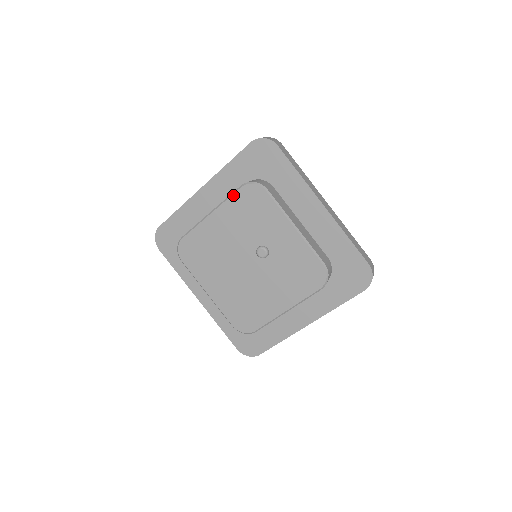
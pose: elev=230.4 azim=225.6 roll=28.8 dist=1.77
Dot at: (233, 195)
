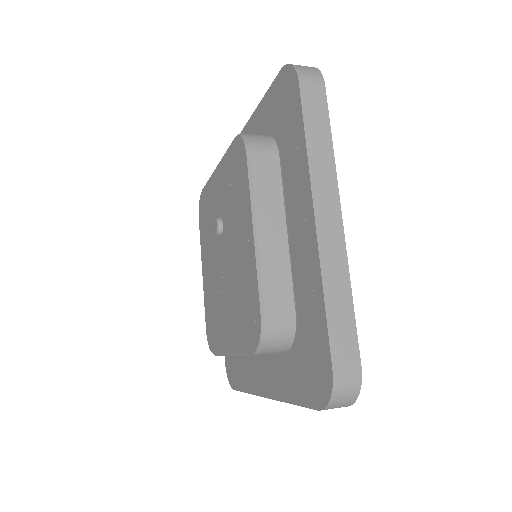
Dot at: (200, 233)
